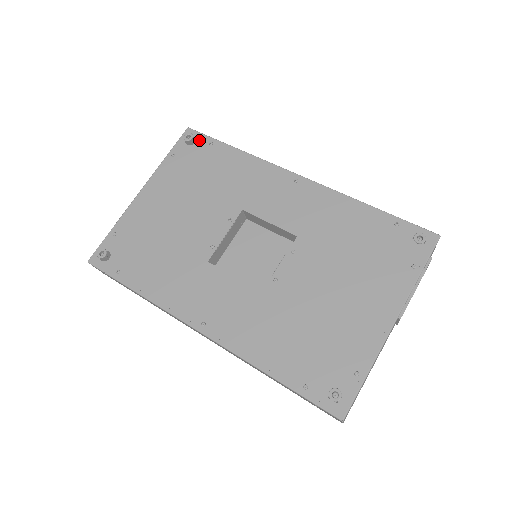
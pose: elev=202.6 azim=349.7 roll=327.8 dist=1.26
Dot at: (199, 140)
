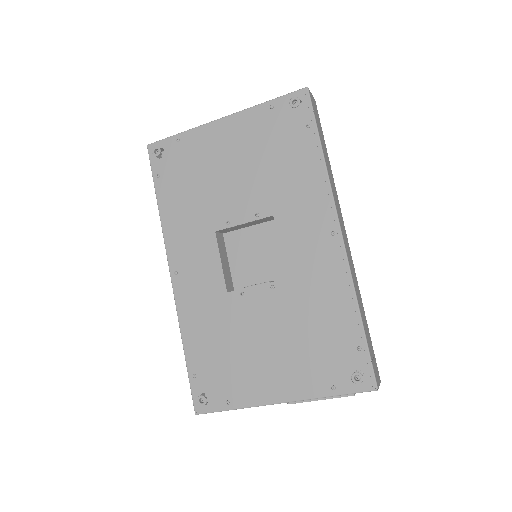
Dot at: (303, 111)
